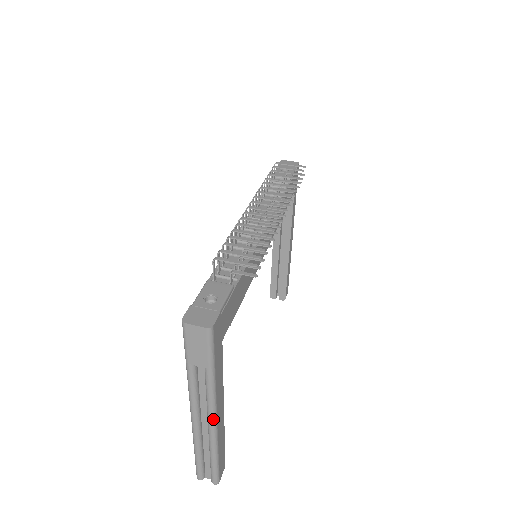
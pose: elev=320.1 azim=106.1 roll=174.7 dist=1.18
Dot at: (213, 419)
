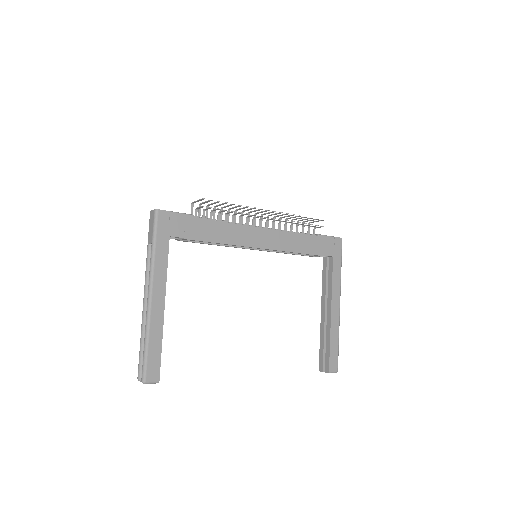
Dot at: (149, 294)
